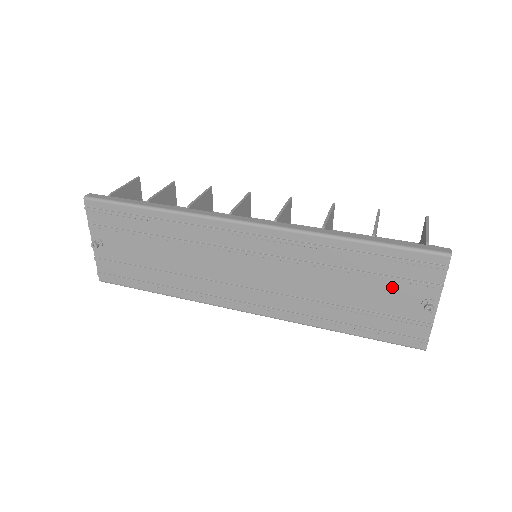
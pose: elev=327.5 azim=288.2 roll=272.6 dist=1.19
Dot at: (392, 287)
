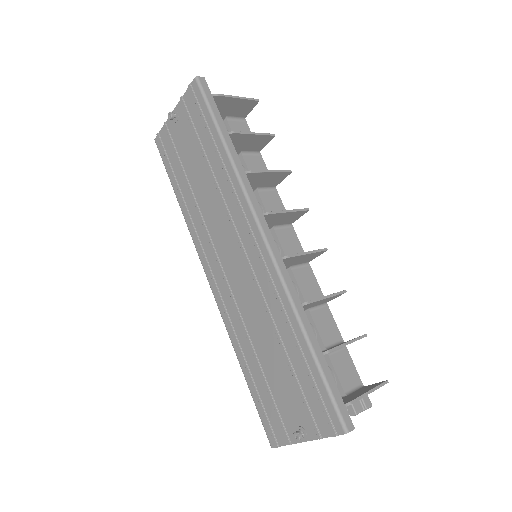
Dot at: (295, 394)
